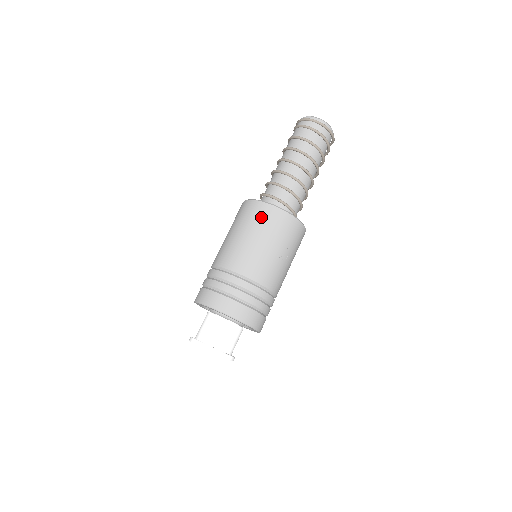
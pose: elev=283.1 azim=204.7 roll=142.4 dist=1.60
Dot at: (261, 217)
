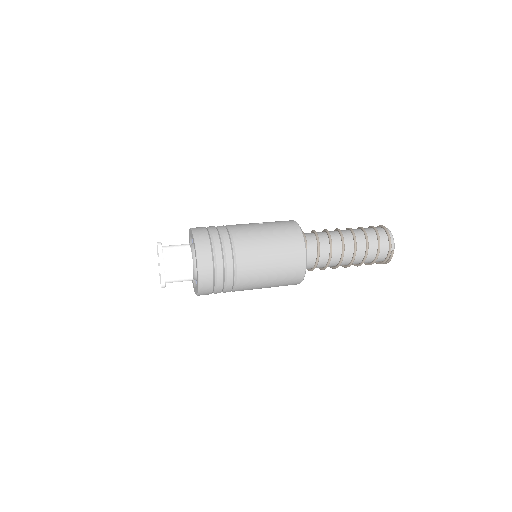
Dot at: occluded
